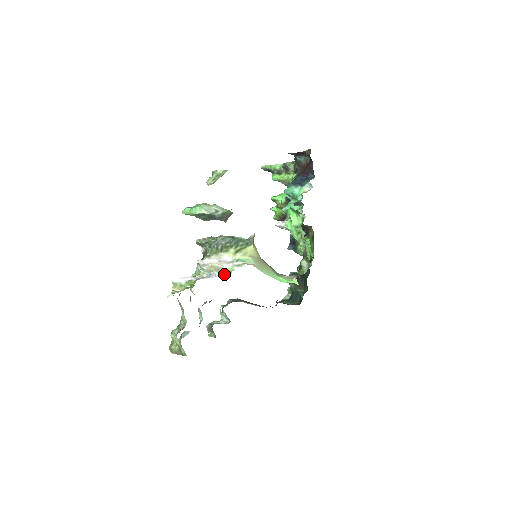
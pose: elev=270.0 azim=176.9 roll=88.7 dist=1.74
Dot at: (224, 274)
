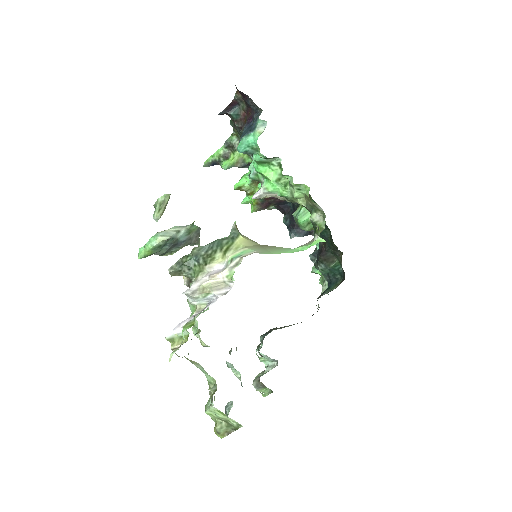
Dot at: (226, 288)
